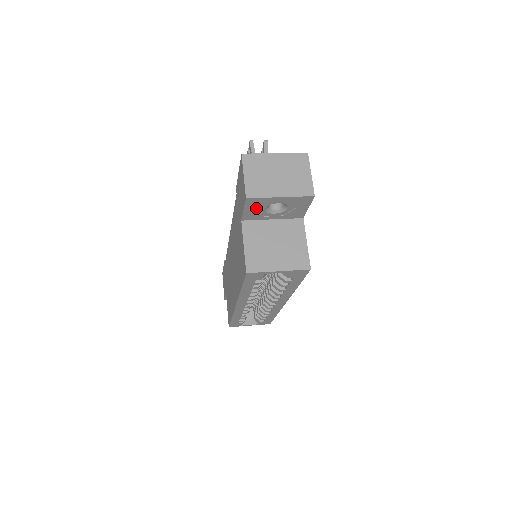
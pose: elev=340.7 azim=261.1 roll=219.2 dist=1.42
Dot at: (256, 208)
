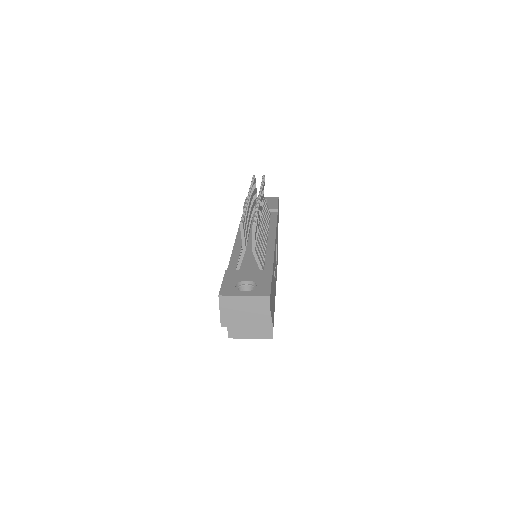
Dot at: occluded
